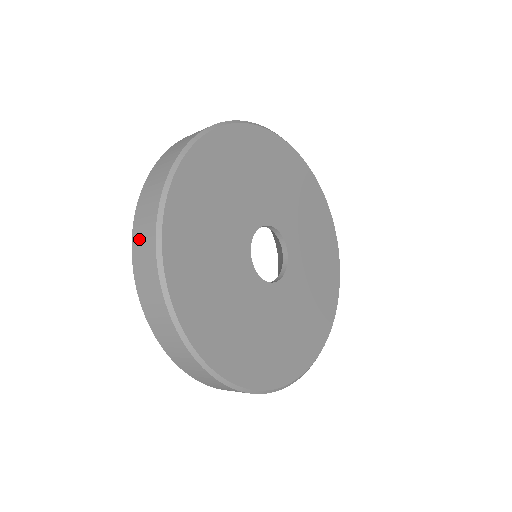
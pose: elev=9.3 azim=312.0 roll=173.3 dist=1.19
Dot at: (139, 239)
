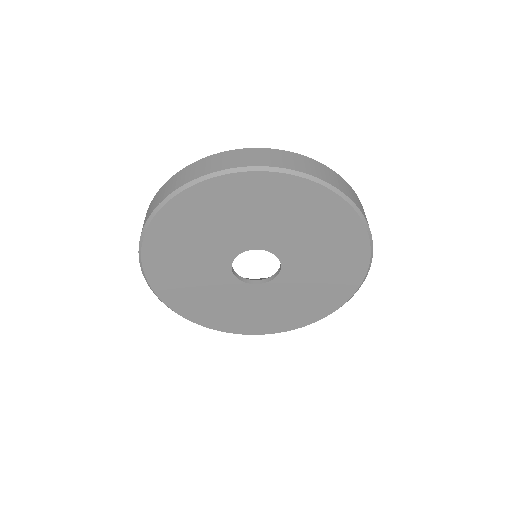
Dot at: occluded
